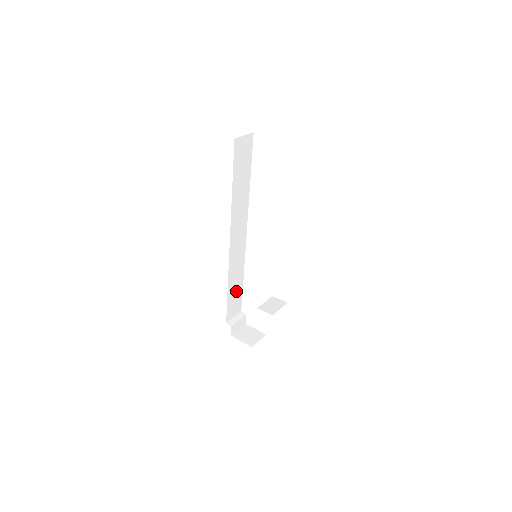
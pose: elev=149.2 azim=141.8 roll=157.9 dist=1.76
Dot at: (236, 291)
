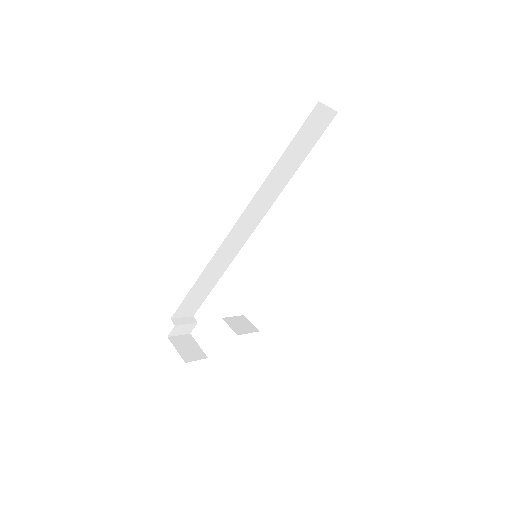
Dot at: (204, 288)
